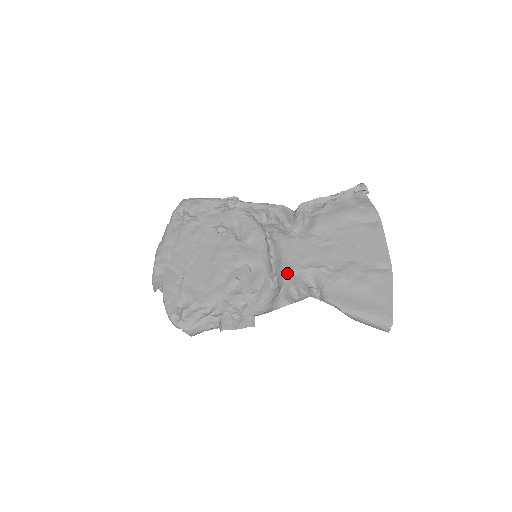
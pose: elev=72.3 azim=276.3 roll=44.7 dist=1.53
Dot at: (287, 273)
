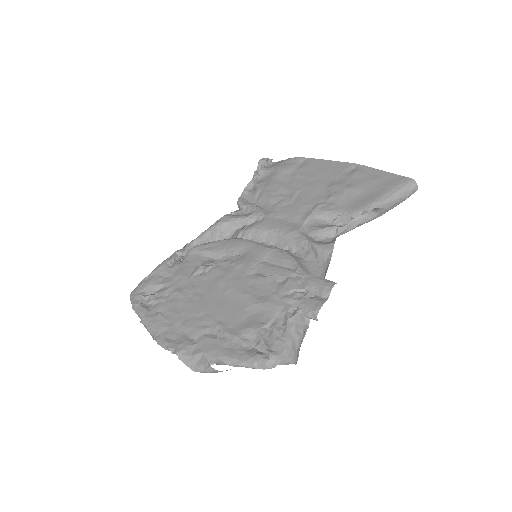
Dot at: (298, 234)
